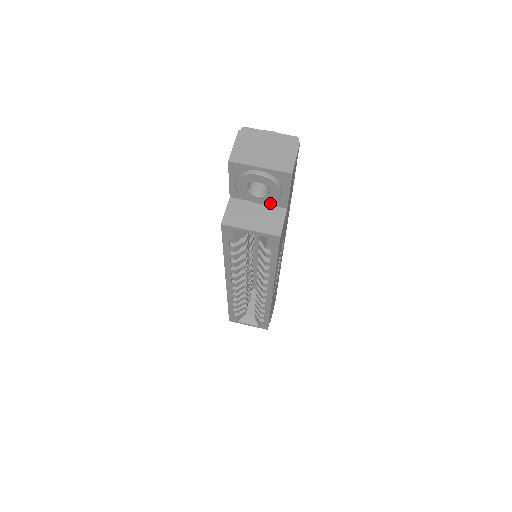
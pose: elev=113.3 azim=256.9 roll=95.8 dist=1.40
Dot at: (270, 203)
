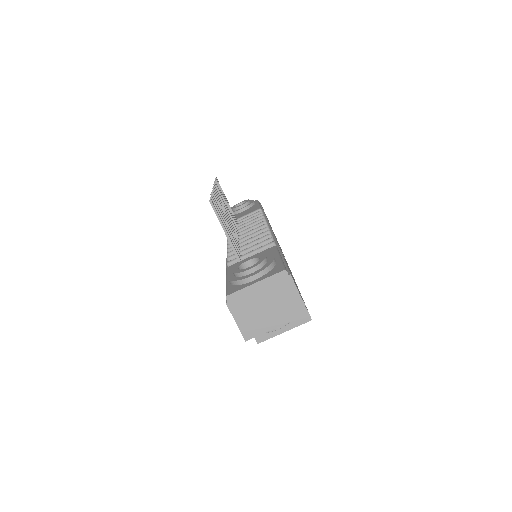
Dot at: occluded
